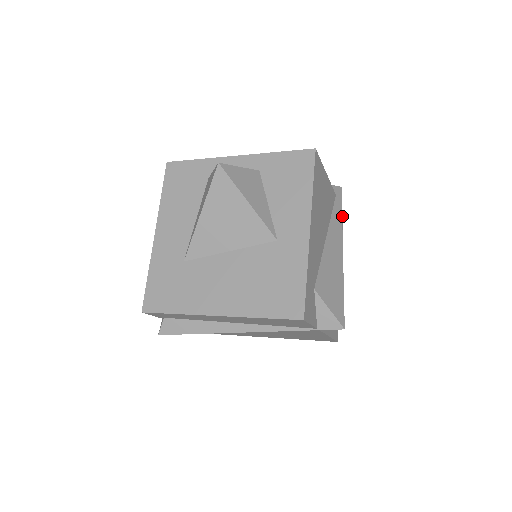
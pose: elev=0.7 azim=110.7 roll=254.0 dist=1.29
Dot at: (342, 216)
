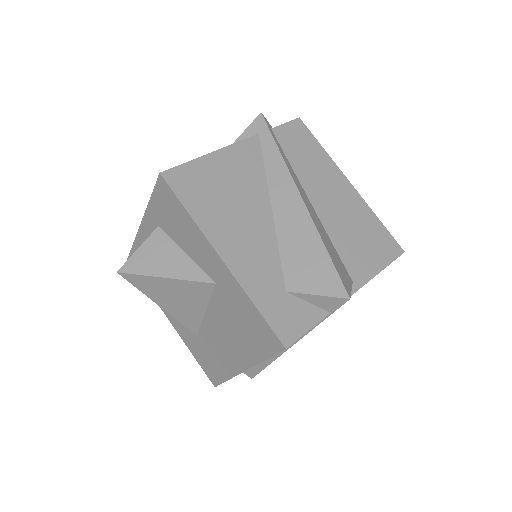
Dot at: (298, 126)
